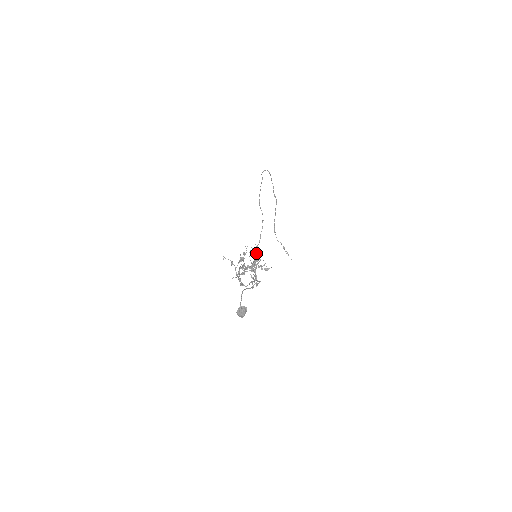
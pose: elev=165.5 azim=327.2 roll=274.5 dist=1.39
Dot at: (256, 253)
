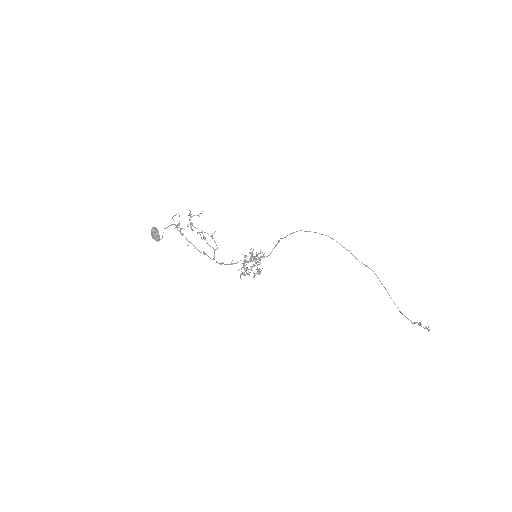
Dot at: (261, 257)
